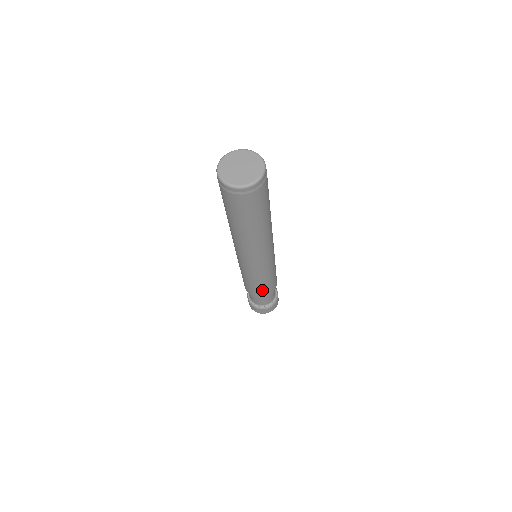
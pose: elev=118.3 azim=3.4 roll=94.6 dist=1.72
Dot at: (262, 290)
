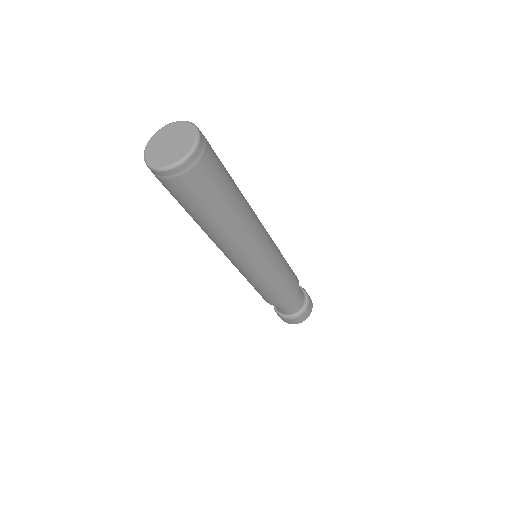
Dot at: (266, 297)
